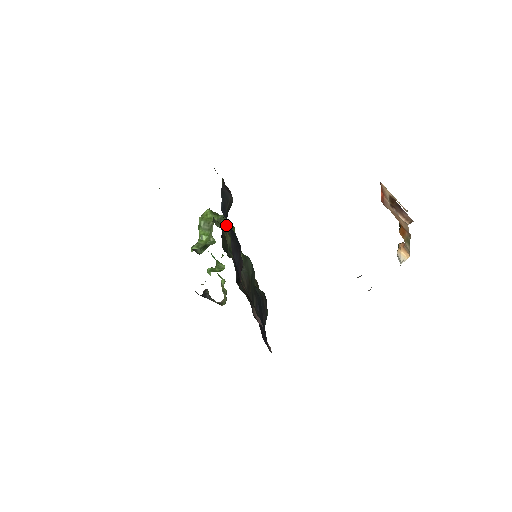
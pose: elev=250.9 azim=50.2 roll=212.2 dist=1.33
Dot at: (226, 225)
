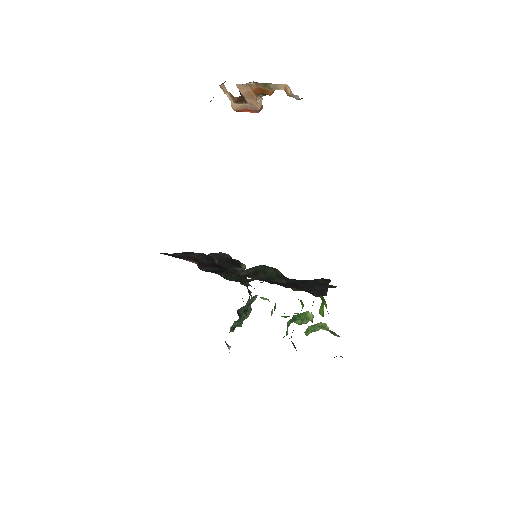
Dot at: occluded
